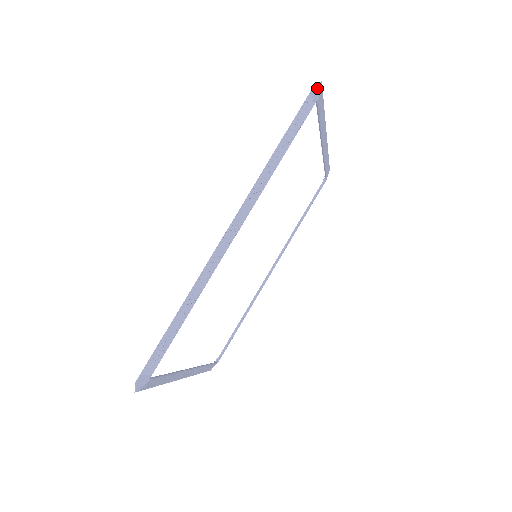
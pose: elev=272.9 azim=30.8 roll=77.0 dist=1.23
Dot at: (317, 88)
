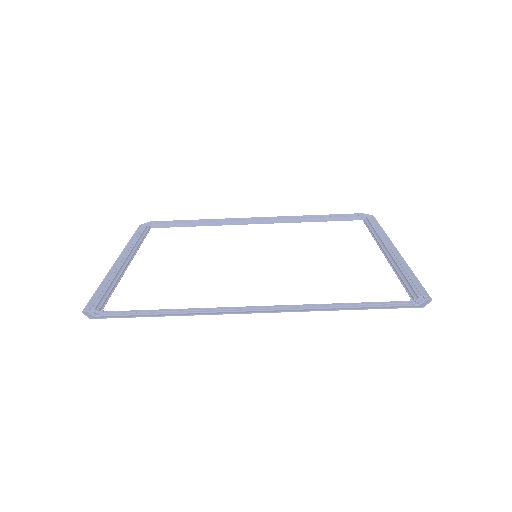
Dot at: (424, 304)
